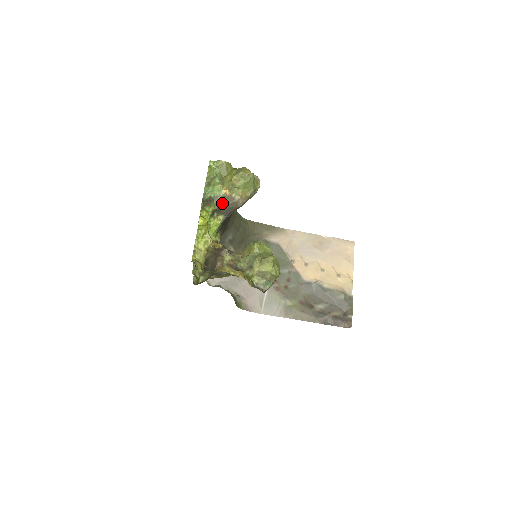
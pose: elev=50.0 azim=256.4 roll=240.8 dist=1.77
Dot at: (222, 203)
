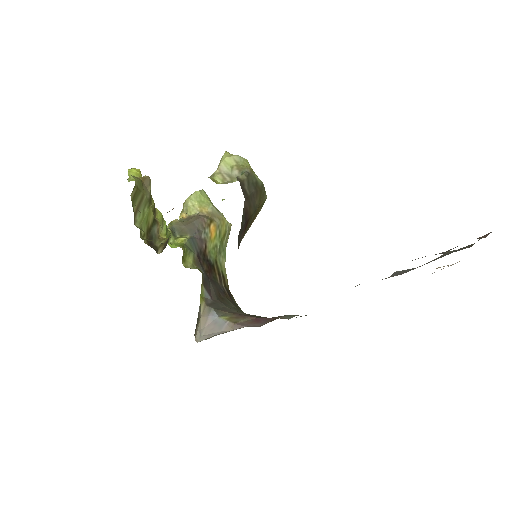
Dot at: (180, 221)
